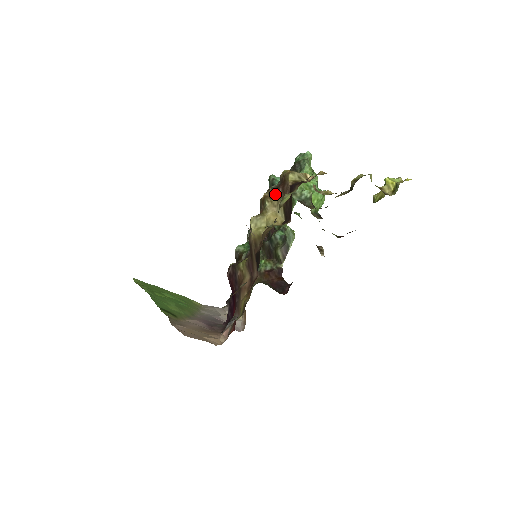
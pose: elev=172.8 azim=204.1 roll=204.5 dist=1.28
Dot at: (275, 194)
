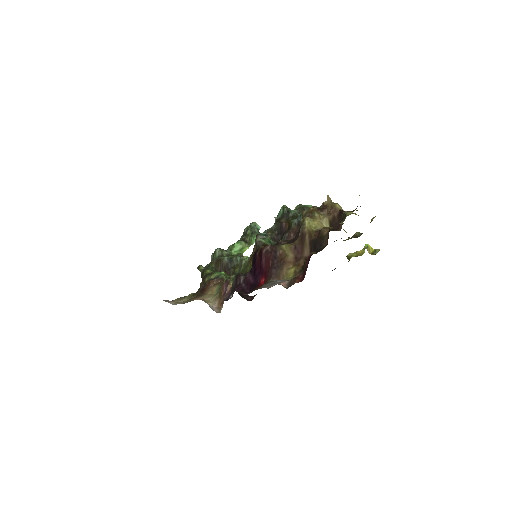
Dot at: (321, 211)
